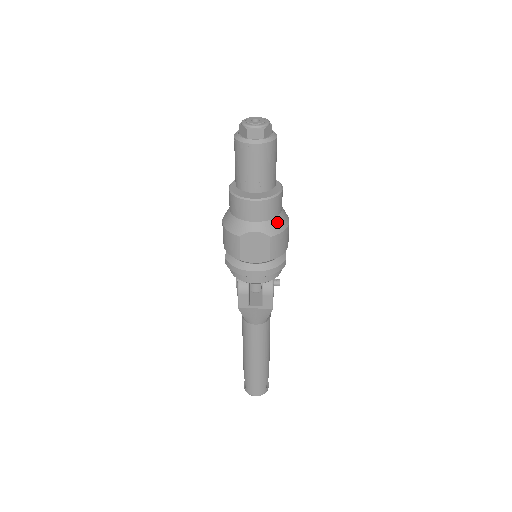
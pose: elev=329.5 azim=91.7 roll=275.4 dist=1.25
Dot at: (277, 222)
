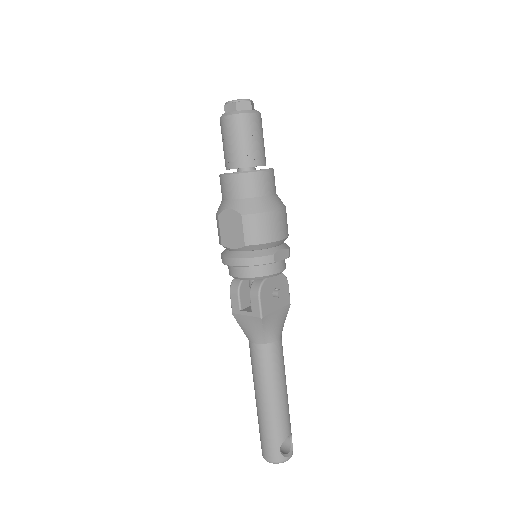
Dot at: (254, 202)
